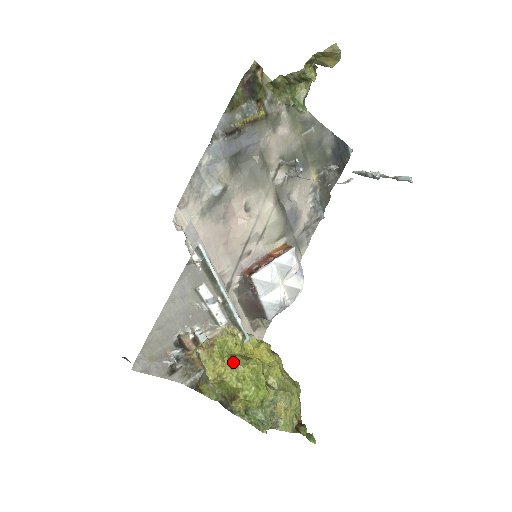
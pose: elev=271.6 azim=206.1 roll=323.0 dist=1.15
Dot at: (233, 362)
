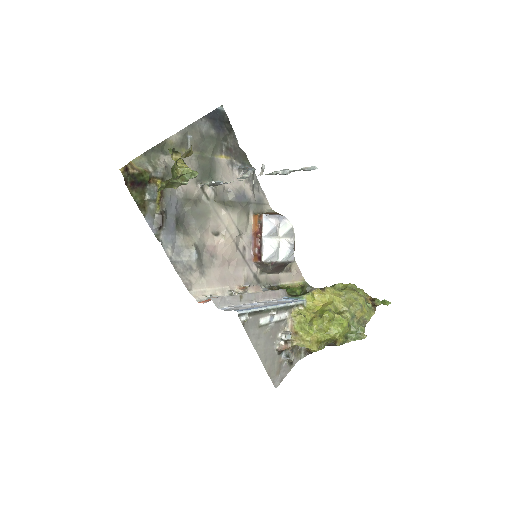
Dot at: (316, 329)
